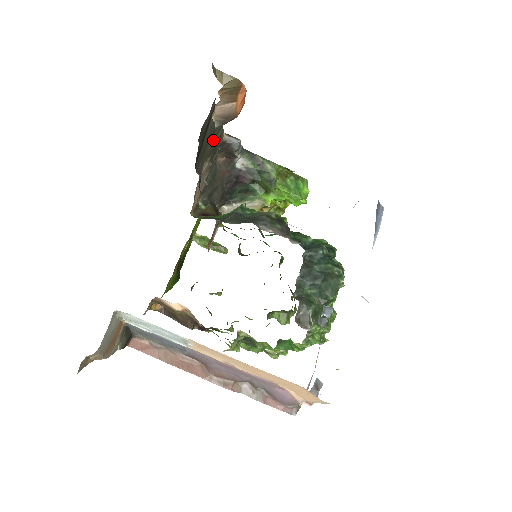
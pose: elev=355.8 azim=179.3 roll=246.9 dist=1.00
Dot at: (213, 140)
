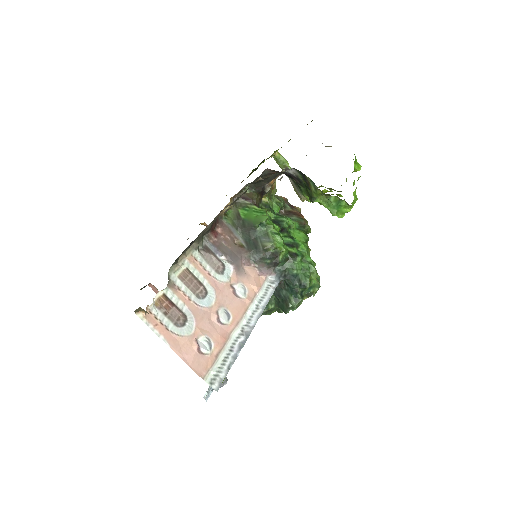
Dot at: occluded
